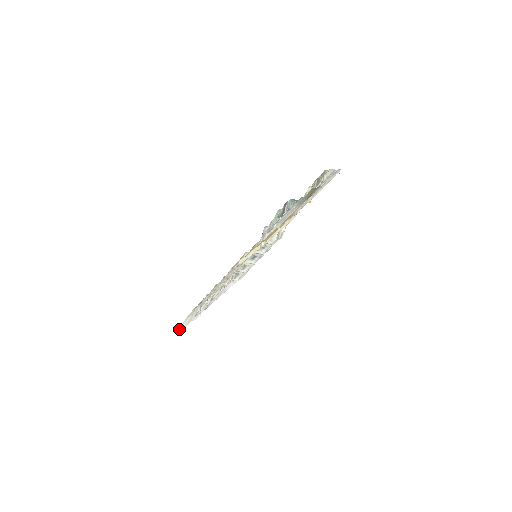
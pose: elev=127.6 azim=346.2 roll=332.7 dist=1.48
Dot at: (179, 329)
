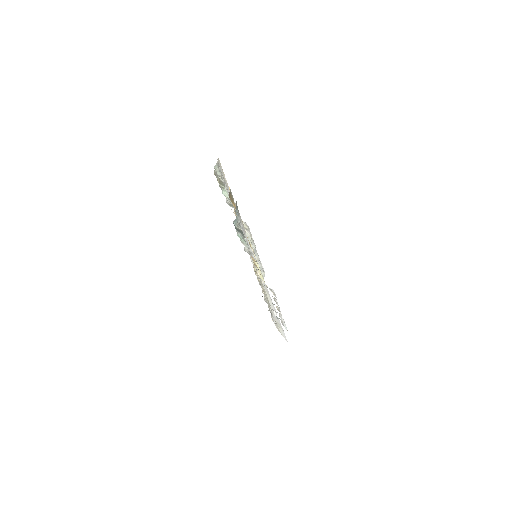
Dot at: occluded
